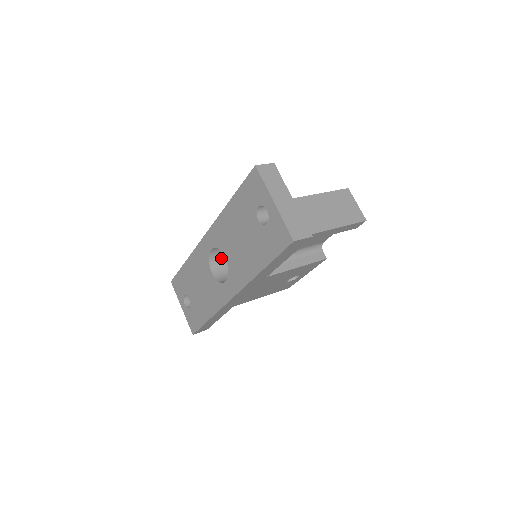
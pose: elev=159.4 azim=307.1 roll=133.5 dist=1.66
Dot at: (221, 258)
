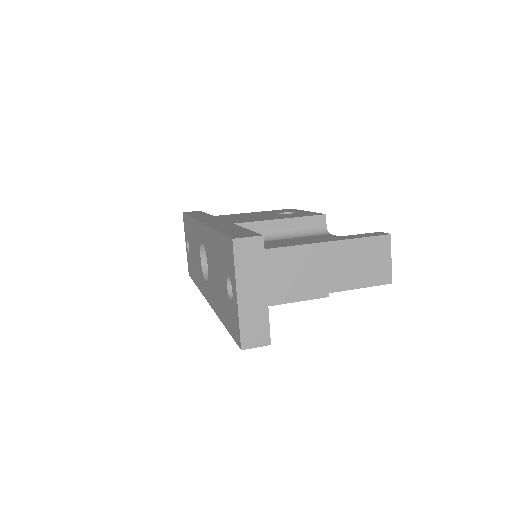
Dot at: occluded
